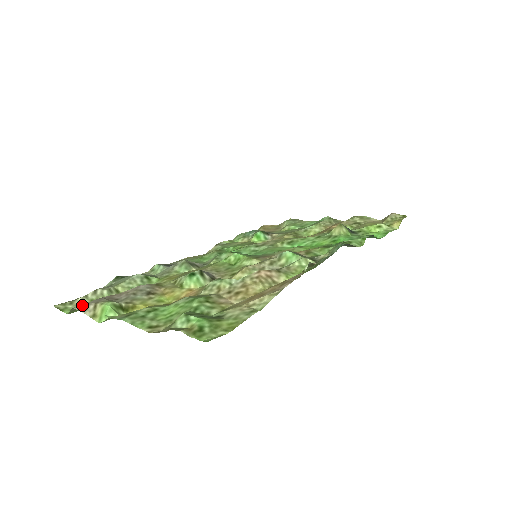
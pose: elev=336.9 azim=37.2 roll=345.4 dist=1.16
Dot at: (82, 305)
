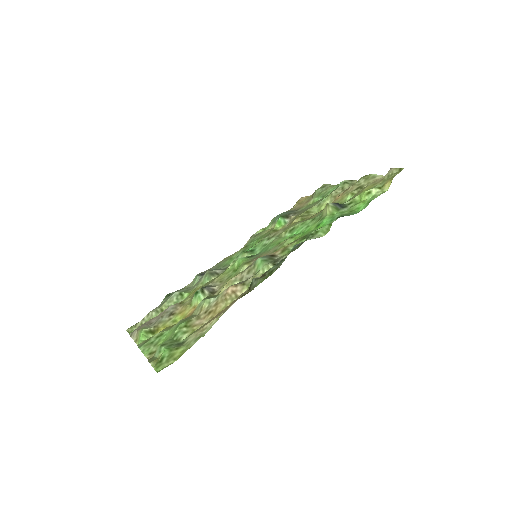
Dot at: (132, 332)
